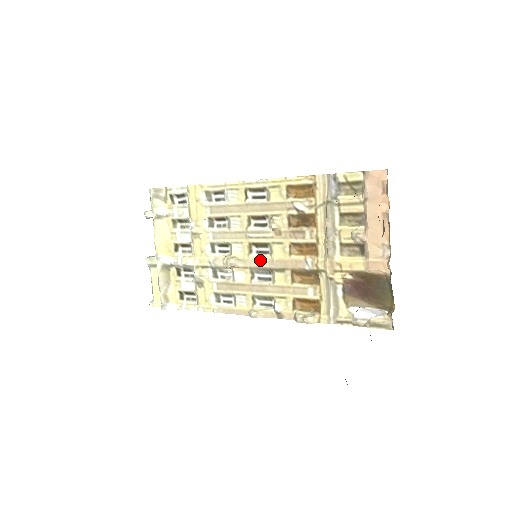
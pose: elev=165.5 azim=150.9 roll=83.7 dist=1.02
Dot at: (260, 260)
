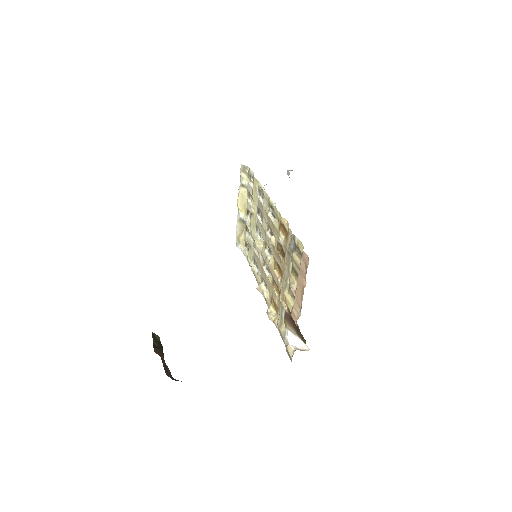
Dot at: (266, 257)
